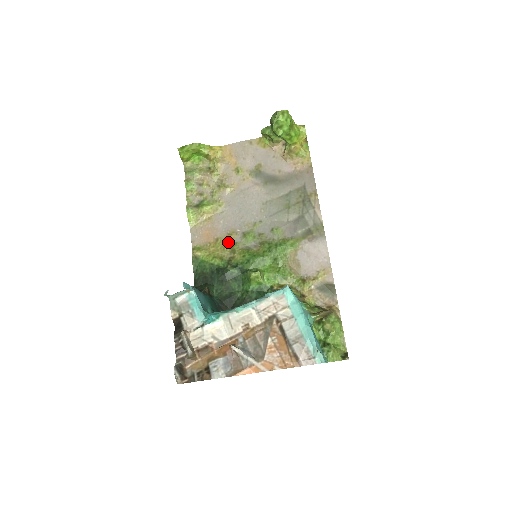
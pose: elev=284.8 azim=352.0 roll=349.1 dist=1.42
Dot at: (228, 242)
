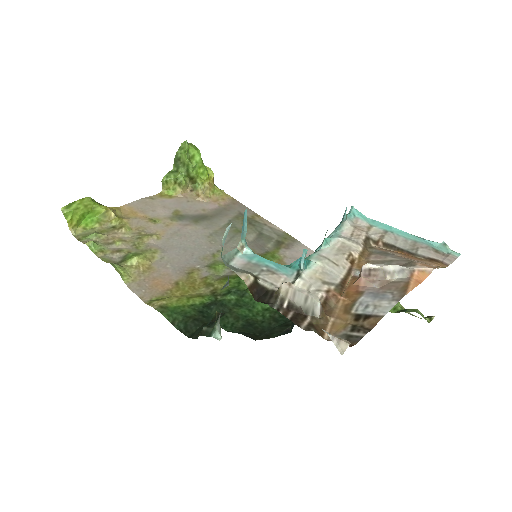
Dot at: (194, 280)
